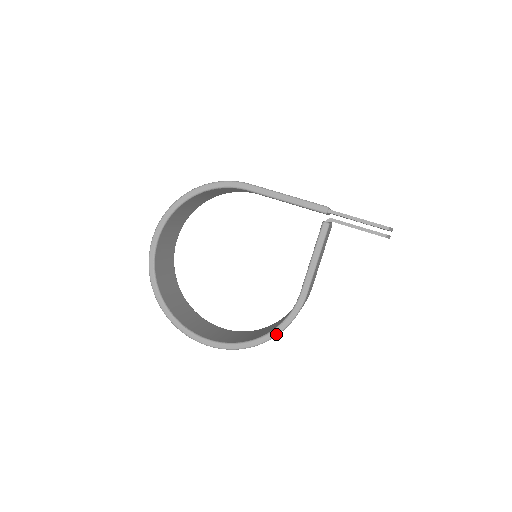
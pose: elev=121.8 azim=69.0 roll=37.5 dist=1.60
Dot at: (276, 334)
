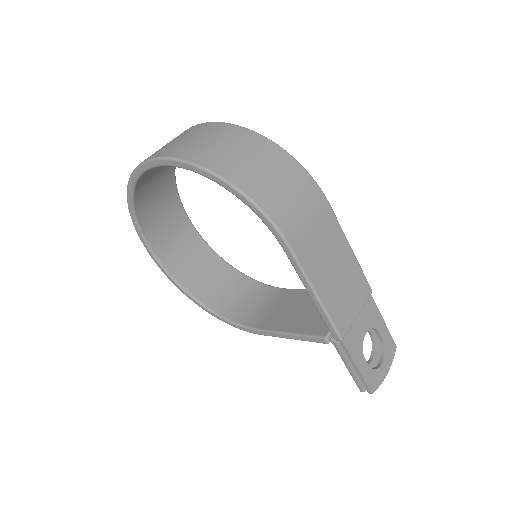
Dot at: (216, 317)
